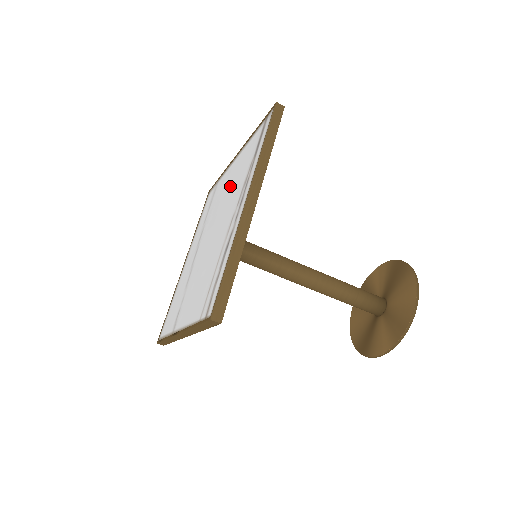
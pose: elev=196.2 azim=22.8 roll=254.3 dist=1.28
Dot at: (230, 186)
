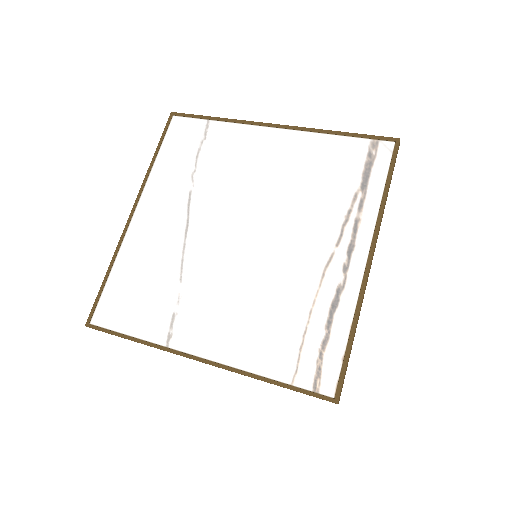
Dot at: (284, 181)
